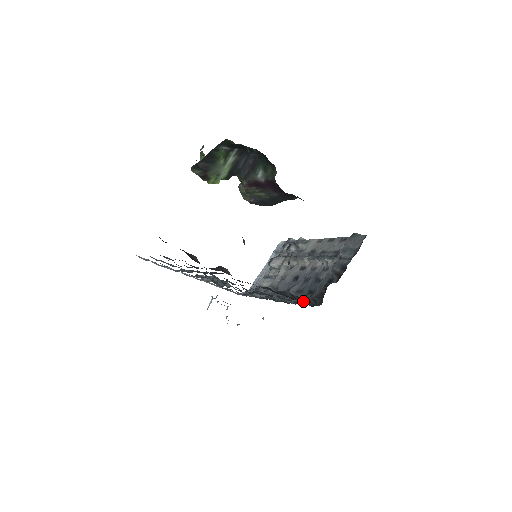
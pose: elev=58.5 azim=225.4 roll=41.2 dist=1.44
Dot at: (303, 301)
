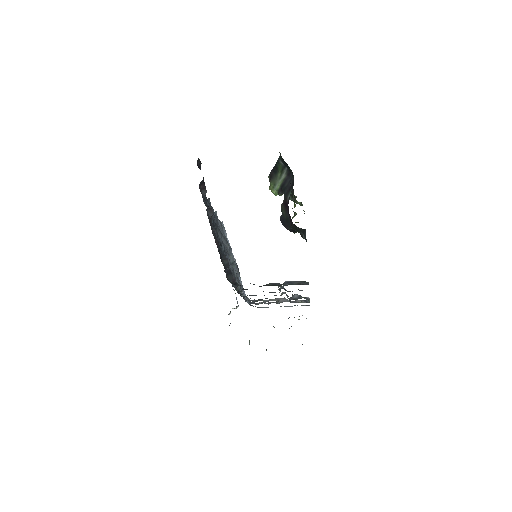
Dot at: (228, 273)
